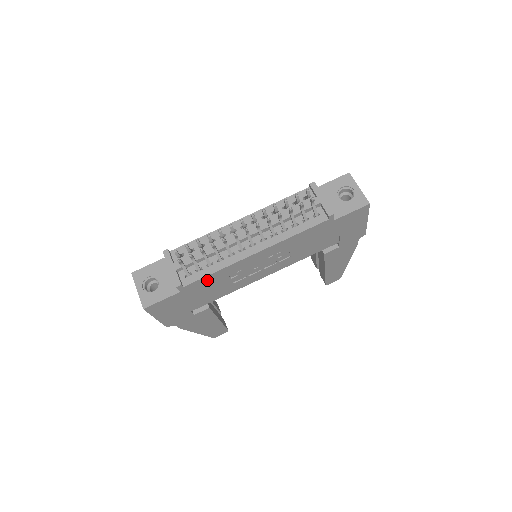
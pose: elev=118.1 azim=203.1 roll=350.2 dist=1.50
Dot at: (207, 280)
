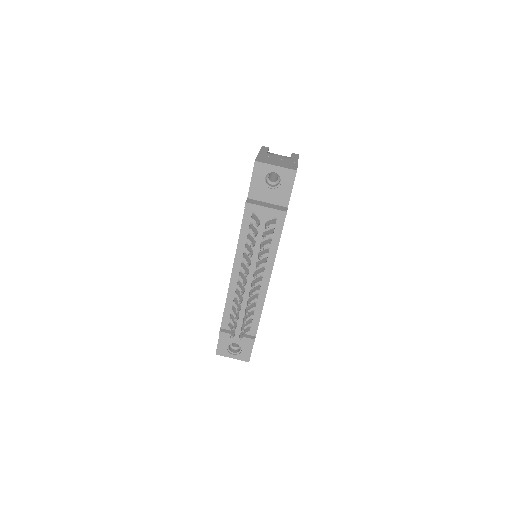
Dot at: occluded
